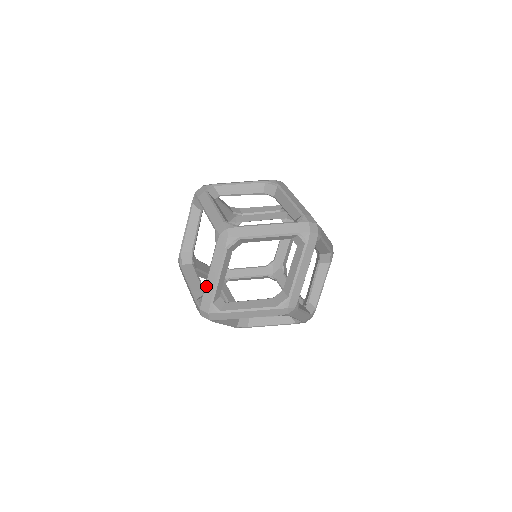
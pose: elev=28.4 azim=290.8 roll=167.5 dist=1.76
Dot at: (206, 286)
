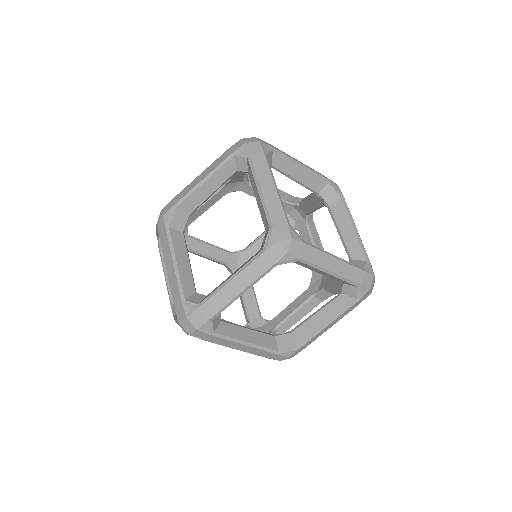
Dot at: (216, 294)
